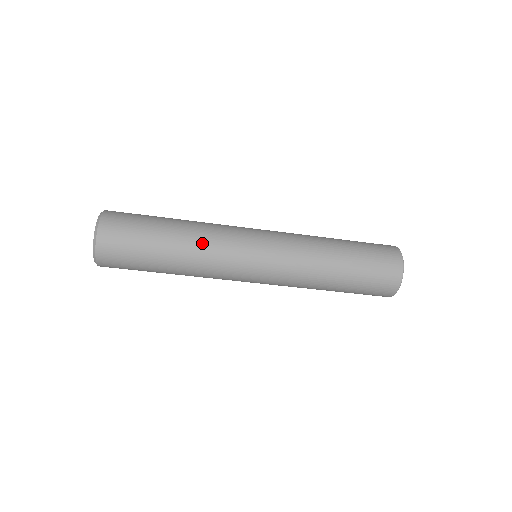
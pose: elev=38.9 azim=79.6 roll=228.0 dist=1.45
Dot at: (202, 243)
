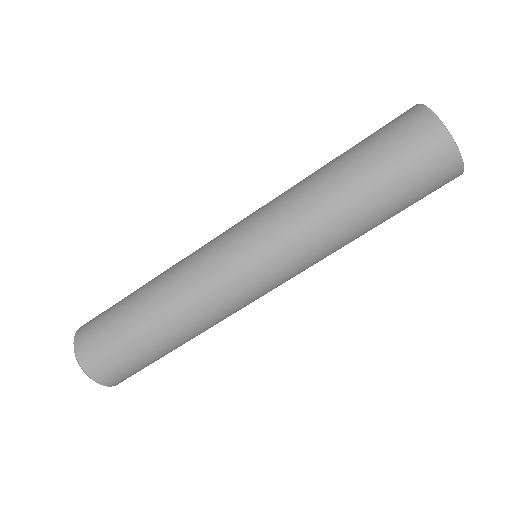
Dot at: (181, 300)
